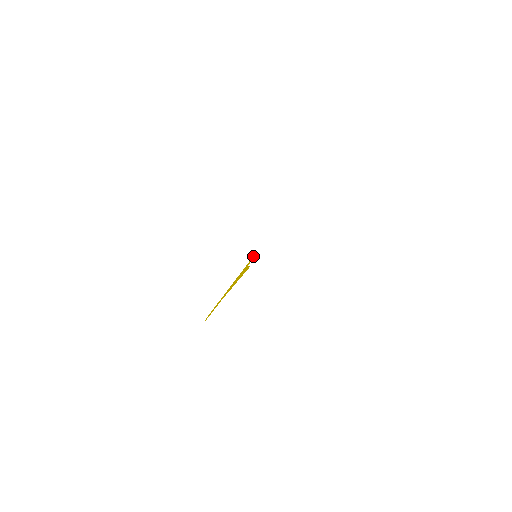
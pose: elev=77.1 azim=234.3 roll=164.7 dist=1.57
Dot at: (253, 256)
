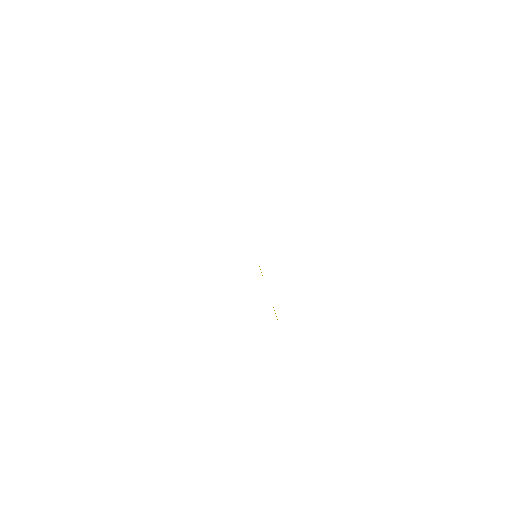
Dot at: occluded
